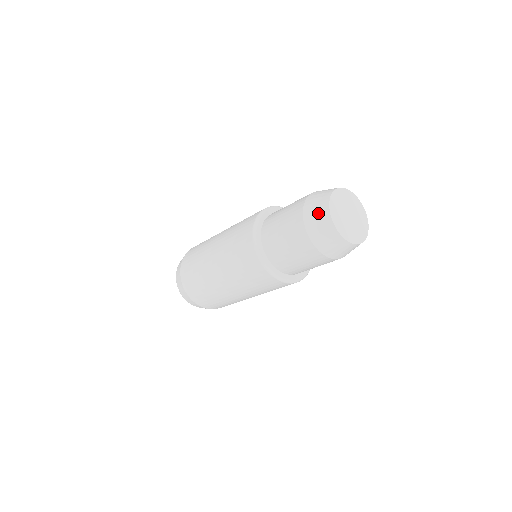
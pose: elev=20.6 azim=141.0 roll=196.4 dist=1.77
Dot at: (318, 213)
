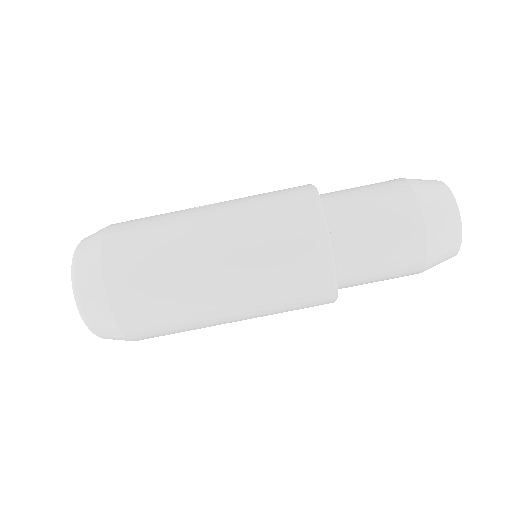
Dot at: (442, 203)
